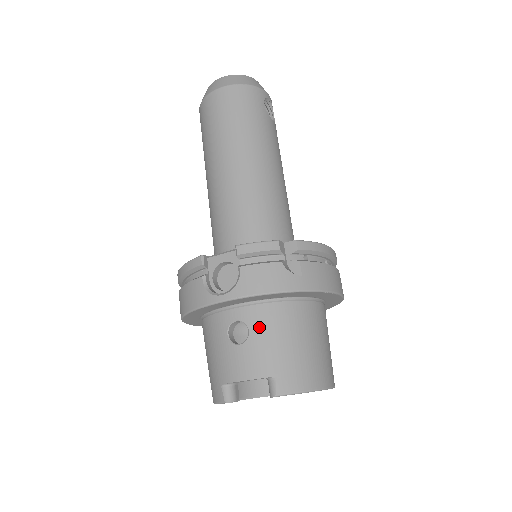
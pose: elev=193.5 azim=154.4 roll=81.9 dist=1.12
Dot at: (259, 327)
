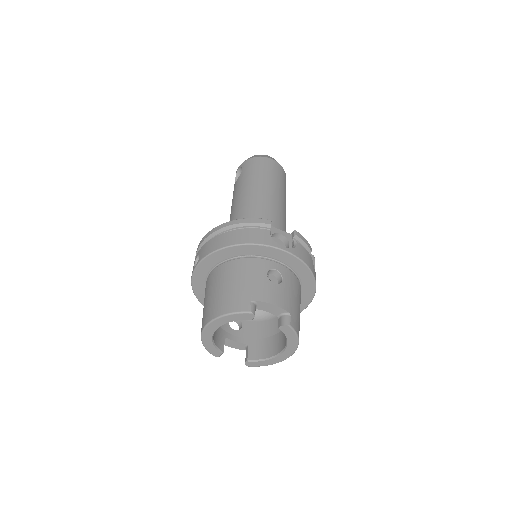
Dot at: (289, 282)
